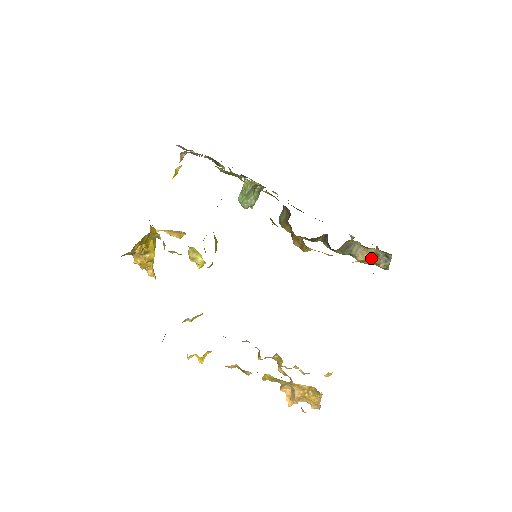
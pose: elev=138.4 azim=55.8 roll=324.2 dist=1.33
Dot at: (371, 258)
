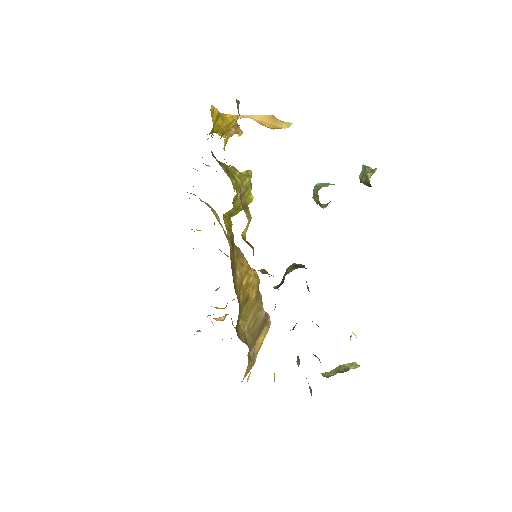
Dot at: occluded
